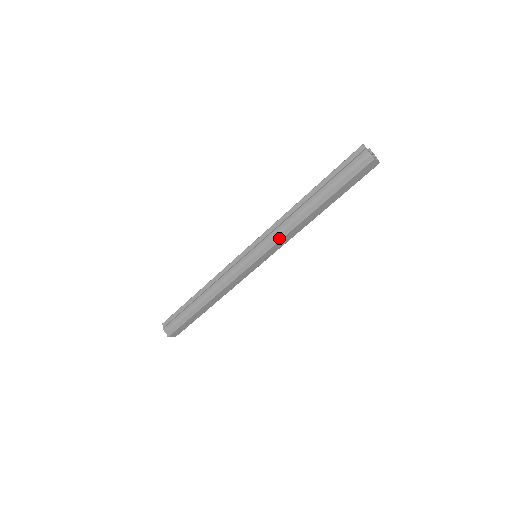
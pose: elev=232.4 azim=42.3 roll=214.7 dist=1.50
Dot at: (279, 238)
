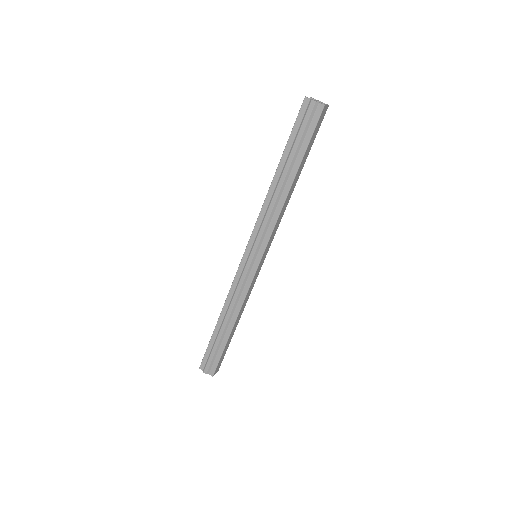
Dot at: (271, 228)
